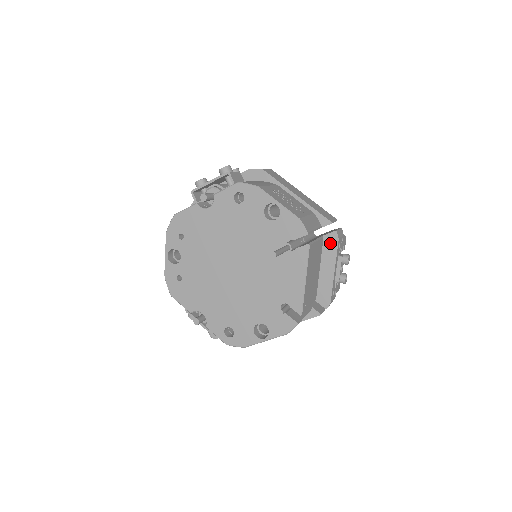
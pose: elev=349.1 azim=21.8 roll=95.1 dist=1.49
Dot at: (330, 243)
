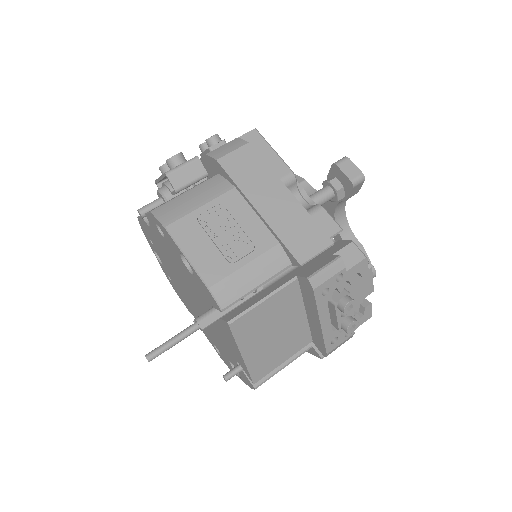
Dot at: (306, 289)
